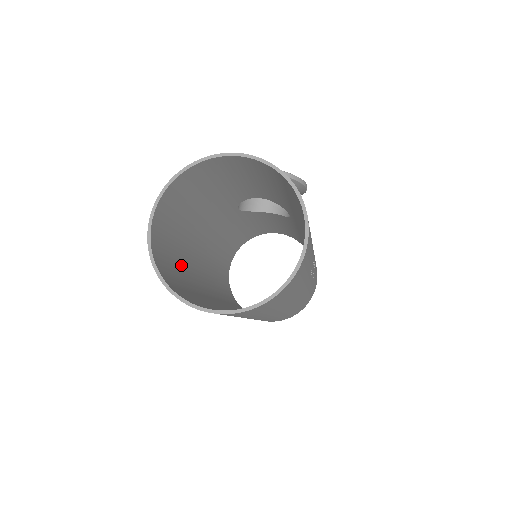
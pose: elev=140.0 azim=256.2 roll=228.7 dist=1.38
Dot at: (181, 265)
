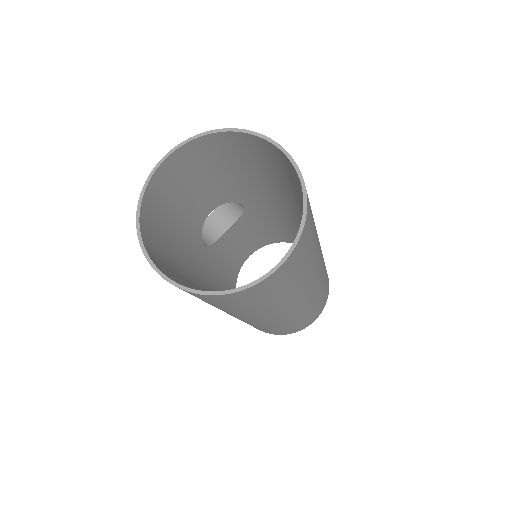
Dot at: occluded
